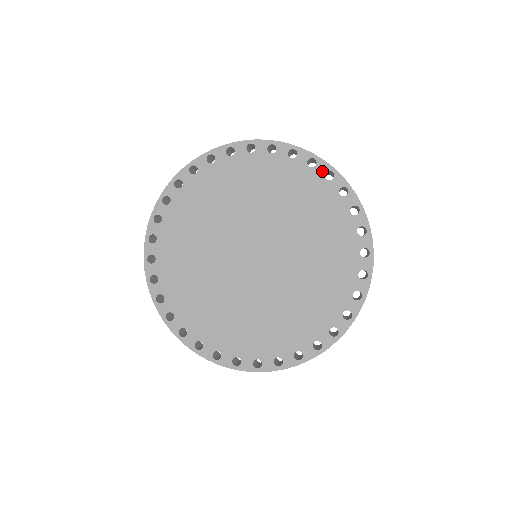
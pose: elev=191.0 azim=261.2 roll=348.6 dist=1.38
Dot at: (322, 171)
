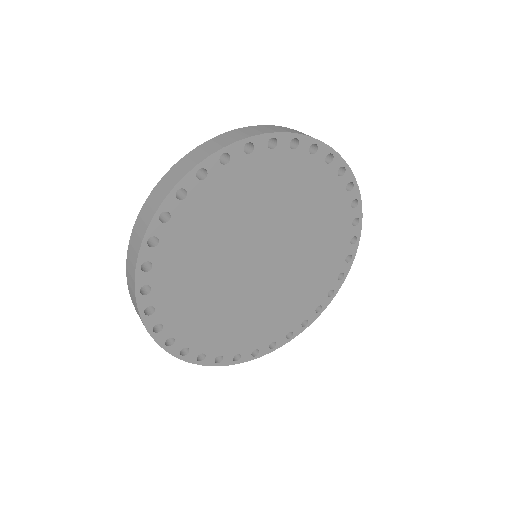
Dot at: (355, 215)
